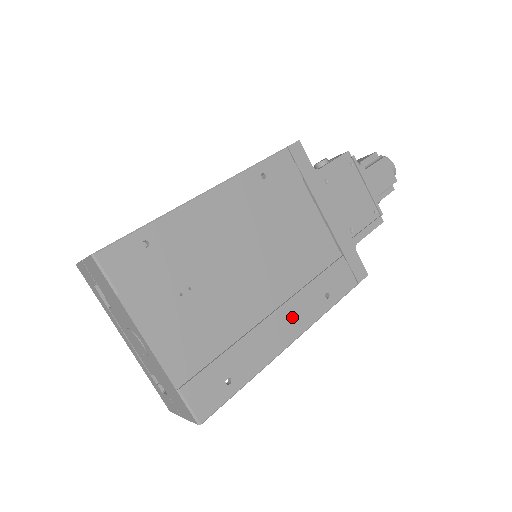
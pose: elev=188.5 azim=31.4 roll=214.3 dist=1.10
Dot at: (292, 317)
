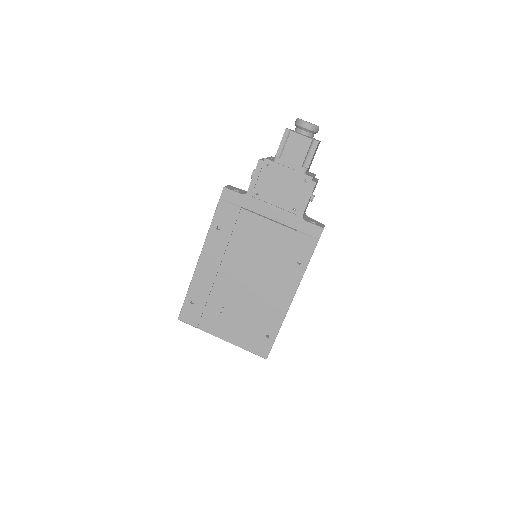
Dot at: (283, 288)
